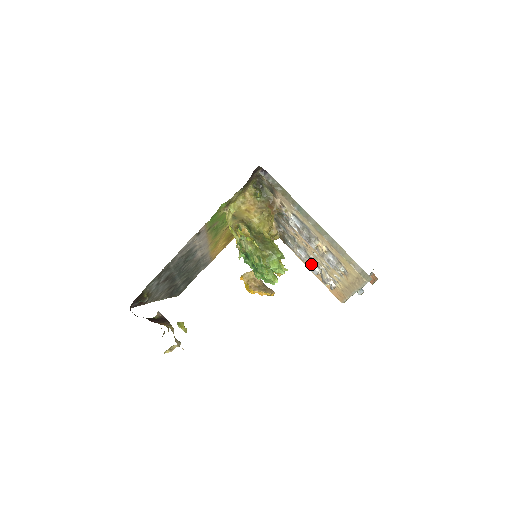
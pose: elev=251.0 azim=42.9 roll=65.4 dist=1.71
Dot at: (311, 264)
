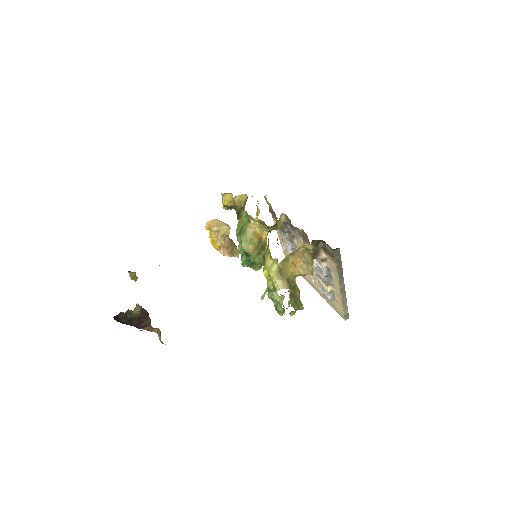
Dot at: occluded
